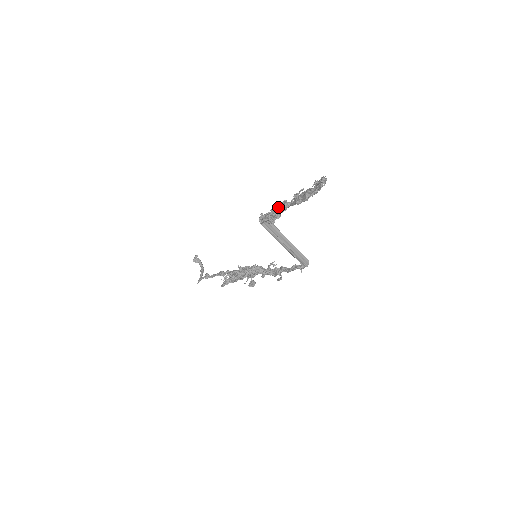
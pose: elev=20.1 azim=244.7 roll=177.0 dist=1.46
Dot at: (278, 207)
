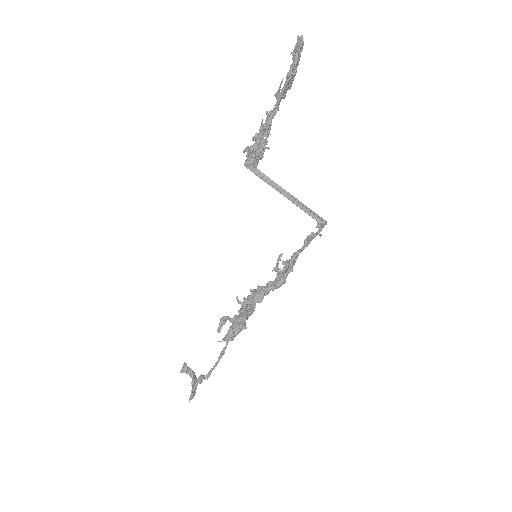
Dot at: occluded
